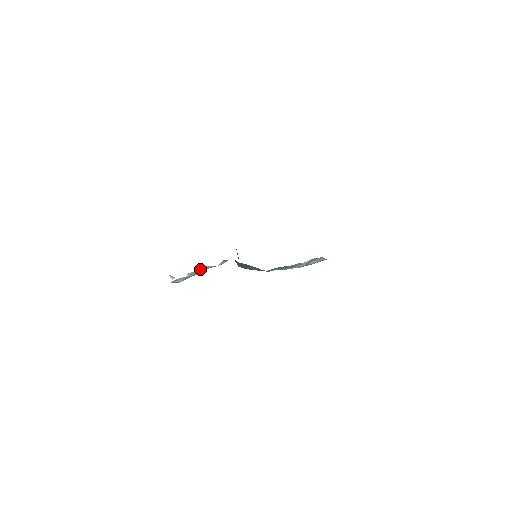
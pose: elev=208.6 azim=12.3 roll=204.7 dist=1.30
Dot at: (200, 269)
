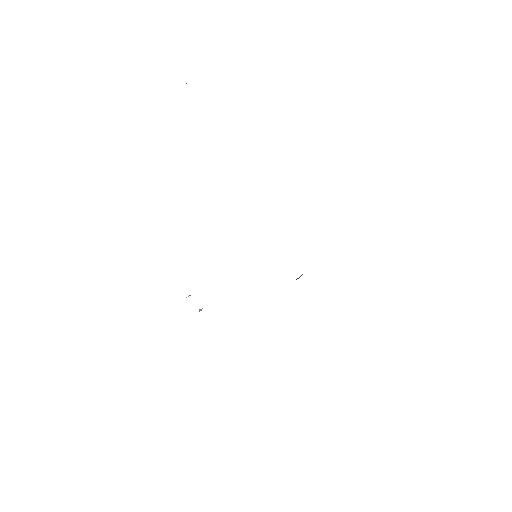
Dot at: occluded
